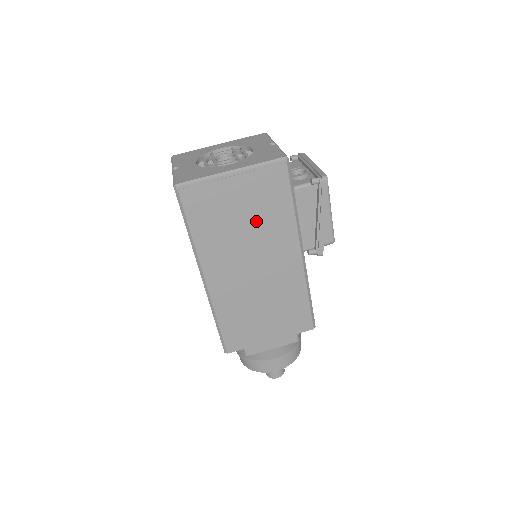
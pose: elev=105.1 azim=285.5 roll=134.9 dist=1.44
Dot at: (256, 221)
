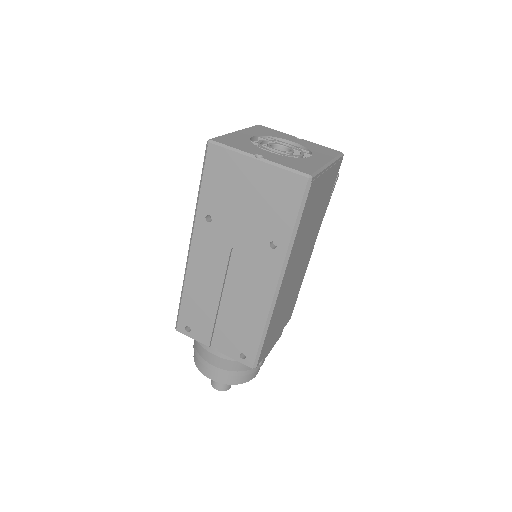
Dot at: (317, 215)
